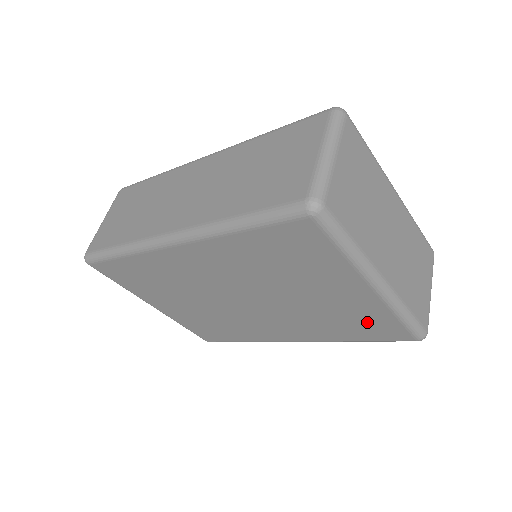
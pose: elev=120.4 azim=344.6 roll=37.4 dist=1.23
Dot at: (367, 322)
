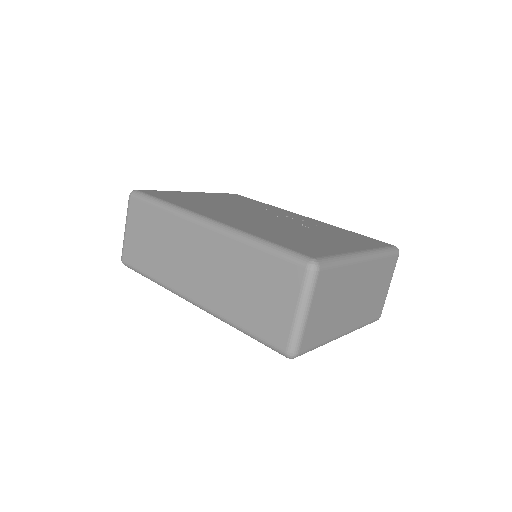
Dot at: occluded
